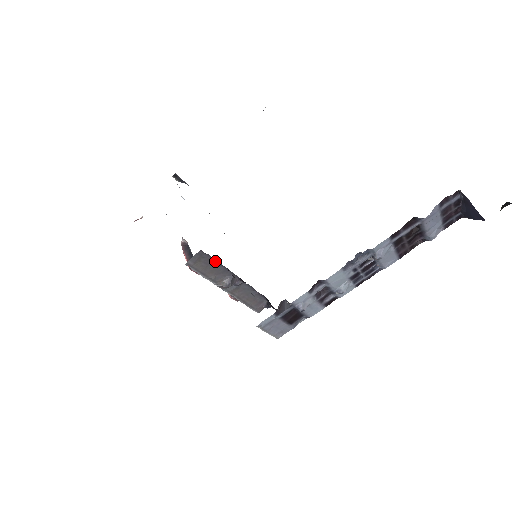
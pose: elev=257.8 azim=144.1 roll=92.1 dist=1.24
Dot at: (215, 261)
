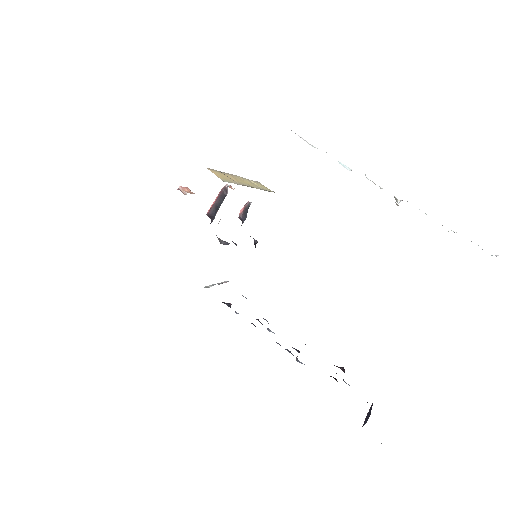
Dot at: occluded
